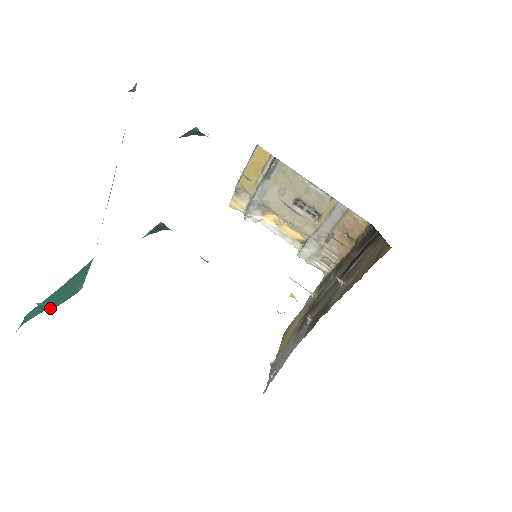
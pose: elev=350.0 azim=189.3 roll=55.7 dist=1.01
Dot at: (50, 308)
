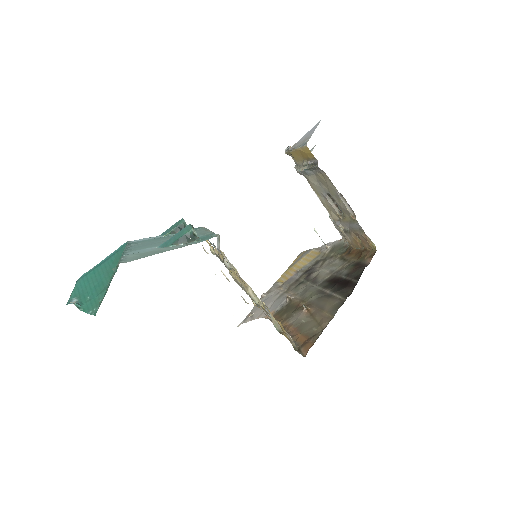
Dot at: (81, 308)
